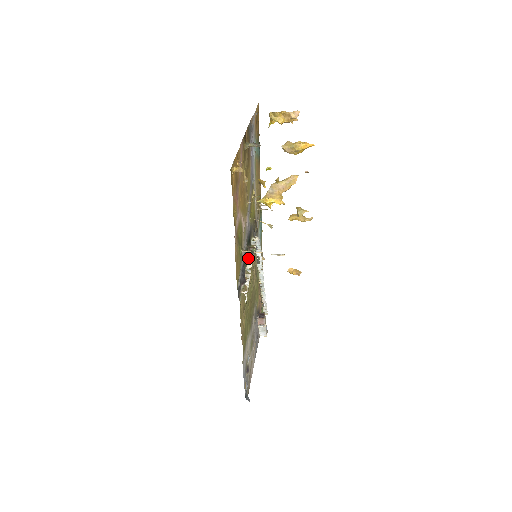
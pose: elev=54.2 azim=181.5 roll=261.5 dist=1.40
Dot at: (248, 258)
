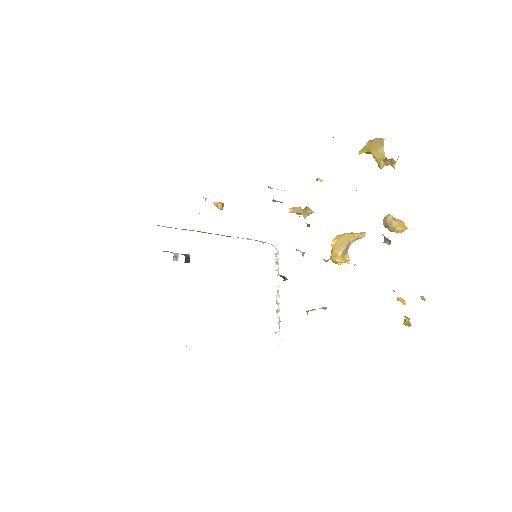
Dot at: occluded
